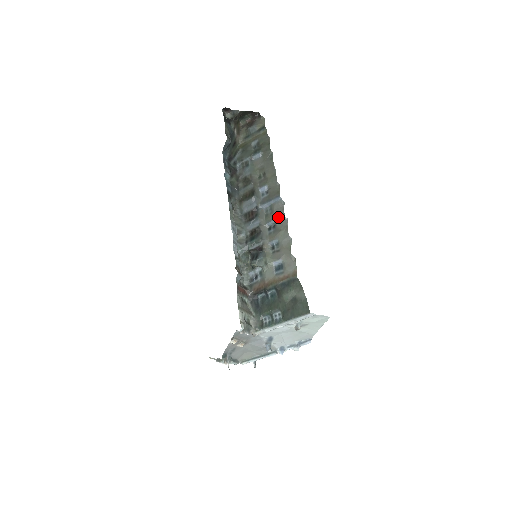
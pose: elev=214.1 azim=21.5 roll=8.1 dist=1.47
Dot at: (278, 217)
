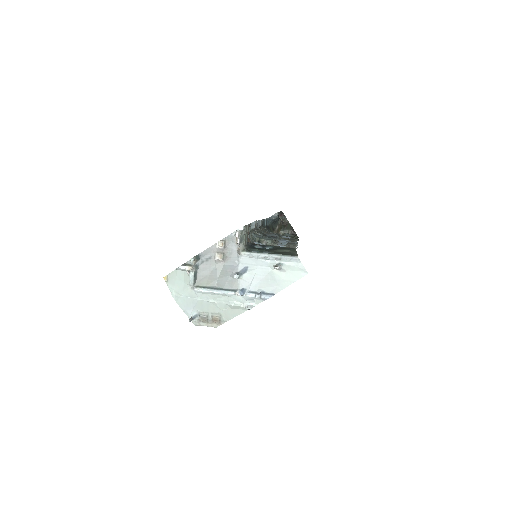
Dot at: occluded
